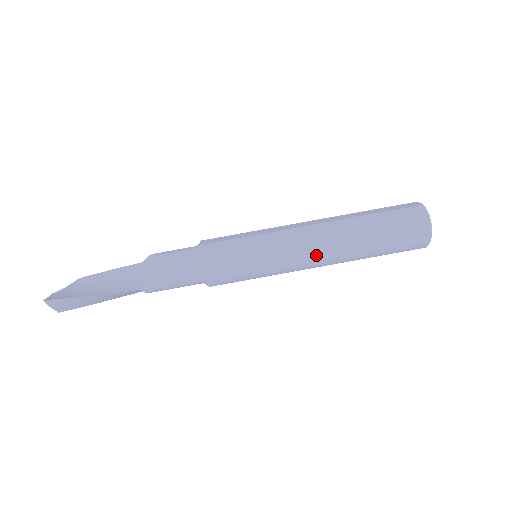
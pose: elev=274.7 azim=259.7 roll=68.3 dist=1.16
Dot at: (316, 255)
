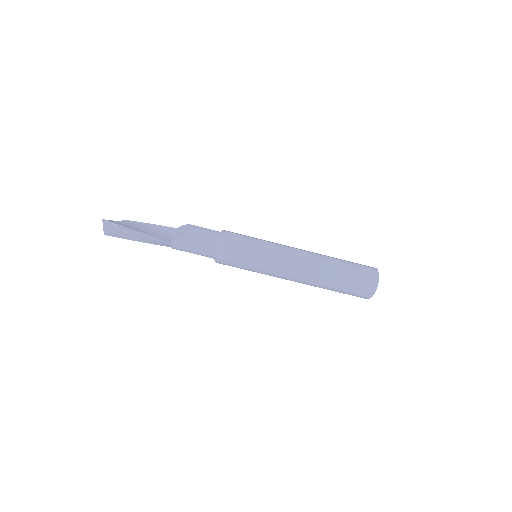
Dot at: (297, 270)
